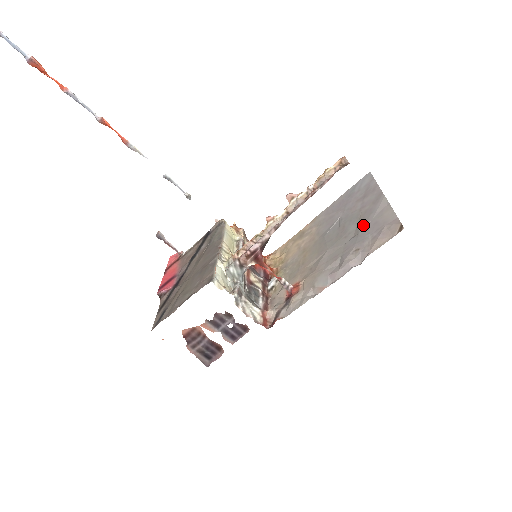
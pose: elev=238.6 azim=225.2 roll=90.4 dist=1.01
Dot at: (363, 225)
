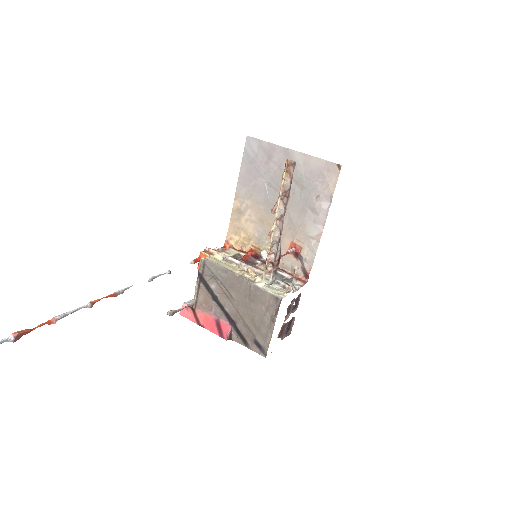
Dot at: (300, 179)
